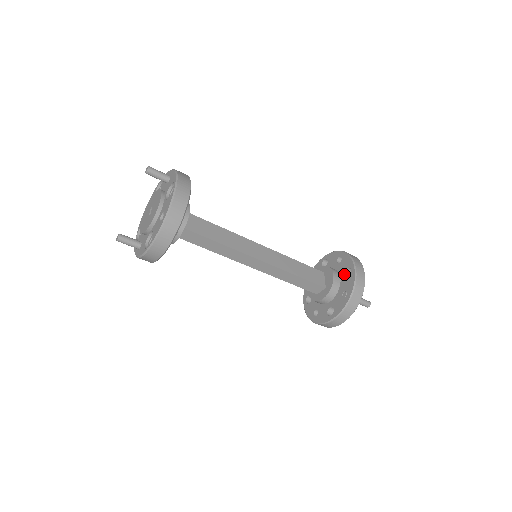
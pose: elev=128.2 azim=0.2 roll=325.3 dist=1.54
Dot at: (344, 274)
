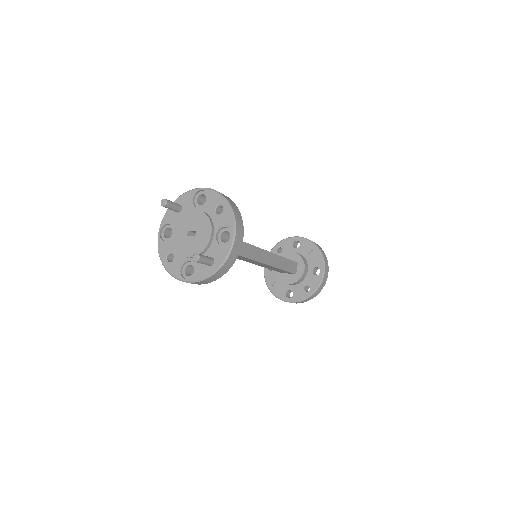
Dot at: (295, 248)
